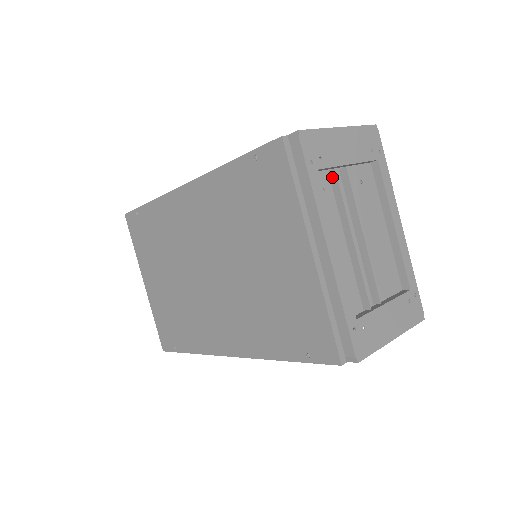
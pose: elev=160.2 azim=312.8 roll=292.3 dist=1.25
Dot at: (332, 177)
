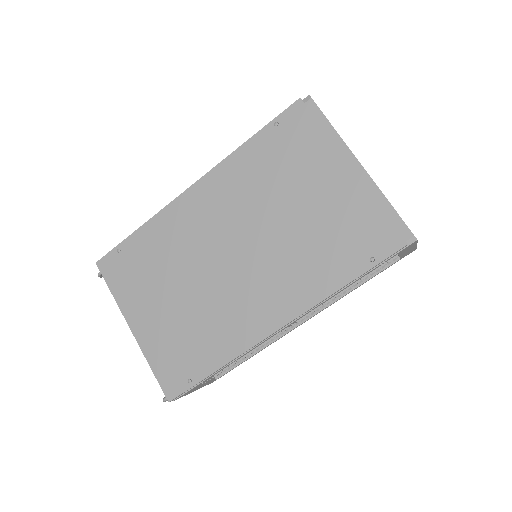
Dot at: occluded
